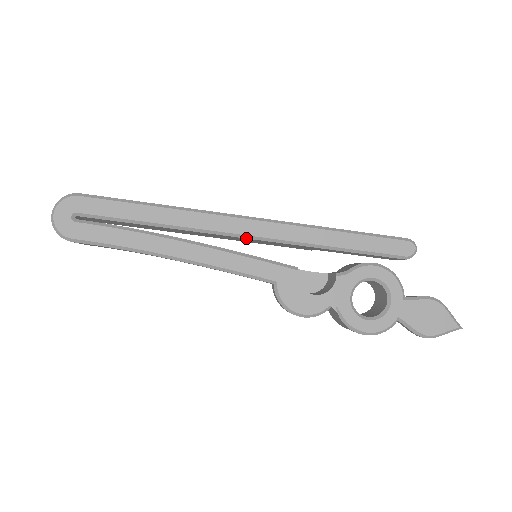
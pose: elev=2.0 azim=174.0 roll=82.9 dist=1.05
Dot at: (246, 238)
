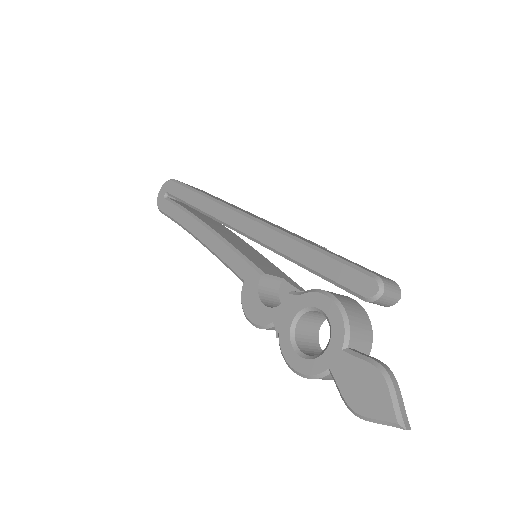
Dot at: (241, 234)
